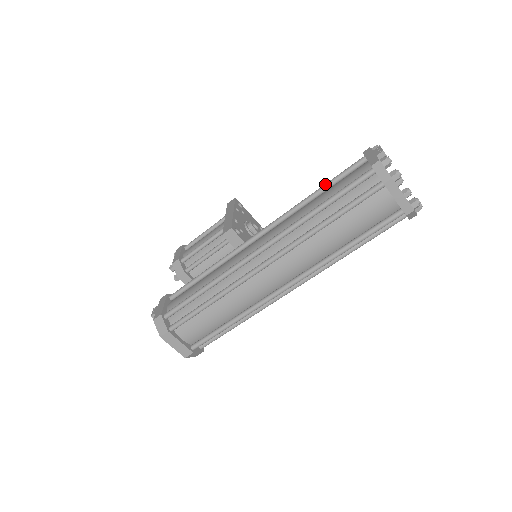
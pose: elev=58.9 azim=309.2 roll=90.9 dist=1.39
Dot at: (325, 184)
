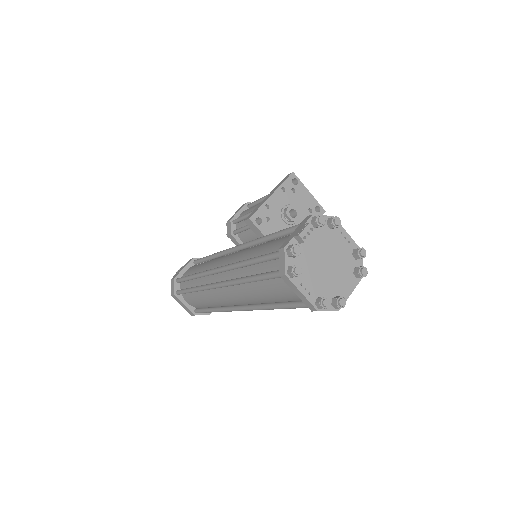
Dot at: (278, 231)
